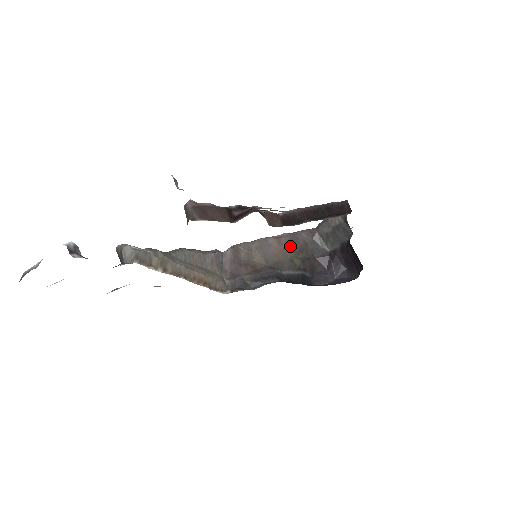
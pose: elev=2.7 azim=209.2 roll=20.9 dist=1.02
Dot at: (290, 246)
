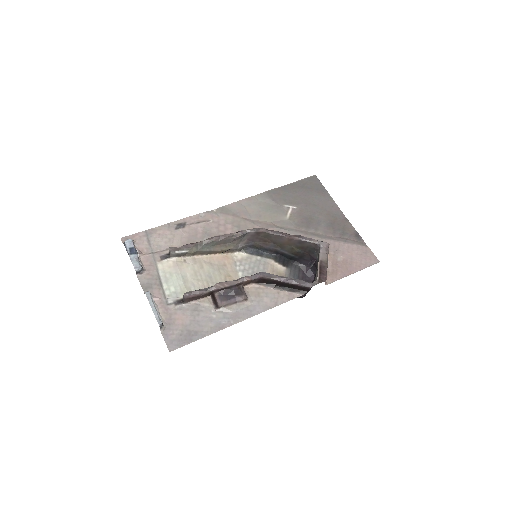
Dot at: (296, 244)
